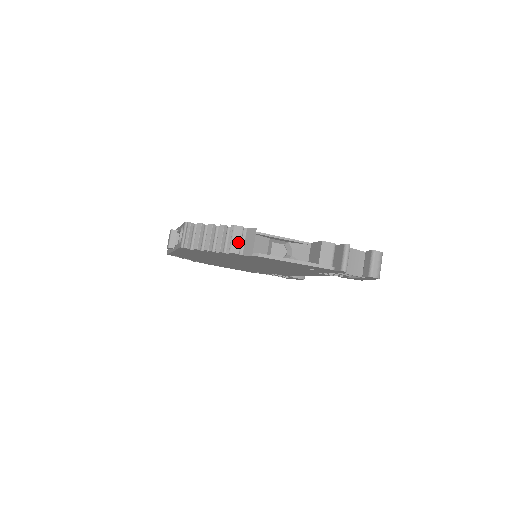
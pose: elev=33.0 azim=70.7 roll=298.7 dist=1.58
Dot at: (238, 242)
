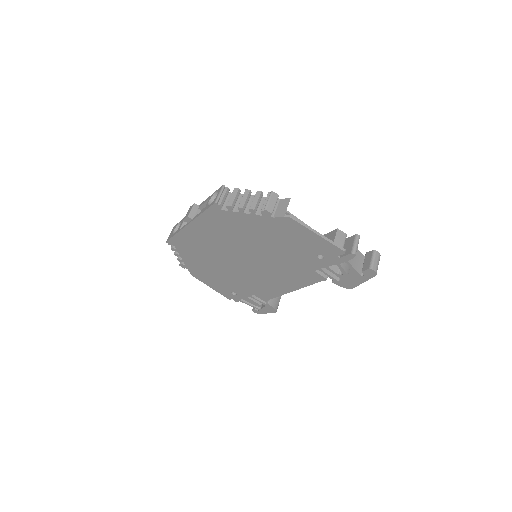
Dot at: (273, 204)
